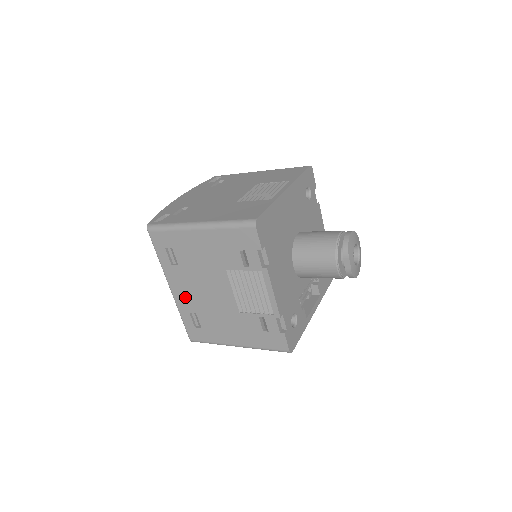
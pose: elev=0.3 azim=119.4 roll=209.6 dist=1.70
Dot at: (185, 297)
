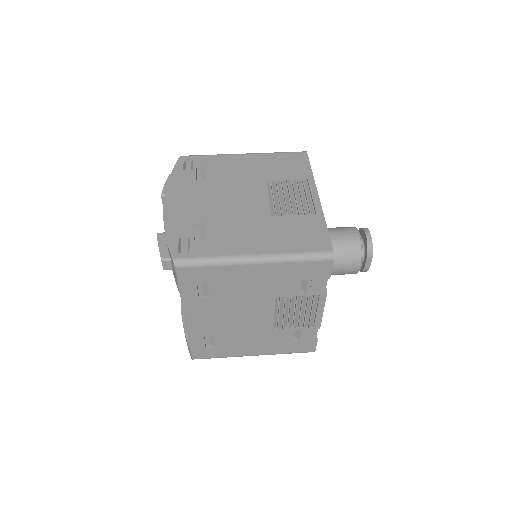
Dot at: (205, 324)
